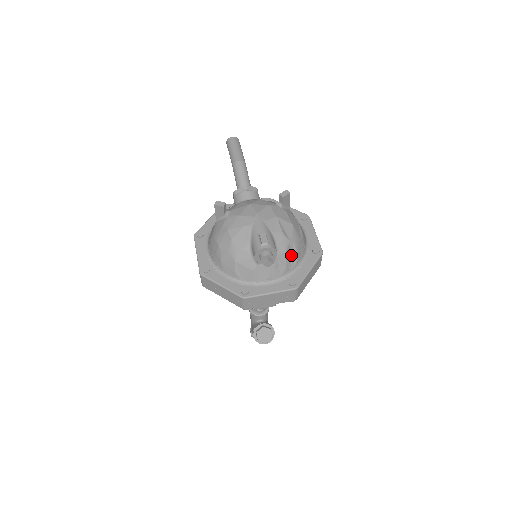
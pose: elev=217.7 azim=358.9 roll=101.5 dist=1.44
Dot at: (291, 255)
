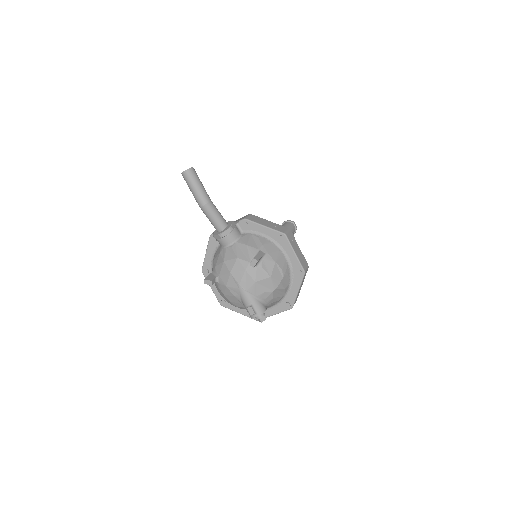
Dot at: (279, 293)
